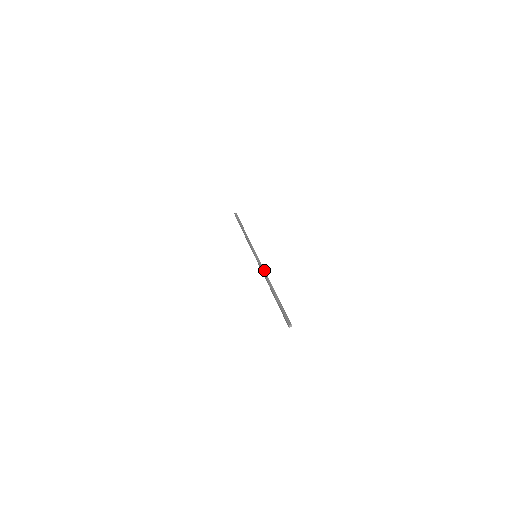
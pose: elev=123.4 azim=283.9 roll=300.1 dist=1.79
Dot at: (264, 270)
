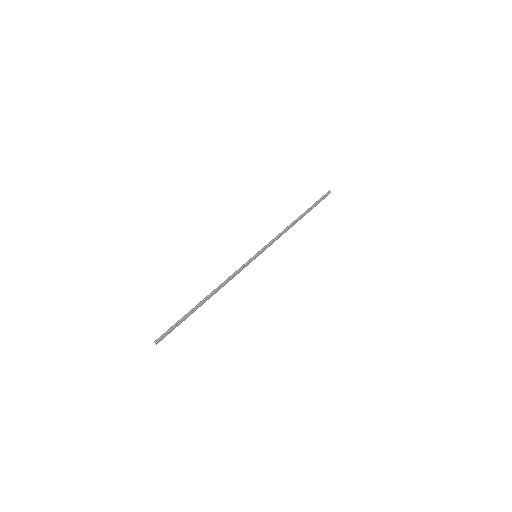
Dot at: (231, 277)
